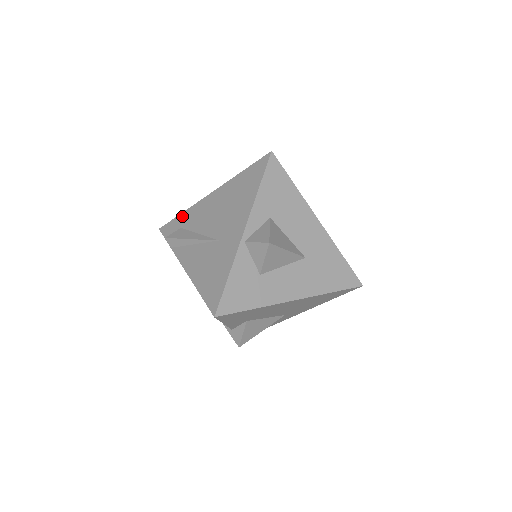
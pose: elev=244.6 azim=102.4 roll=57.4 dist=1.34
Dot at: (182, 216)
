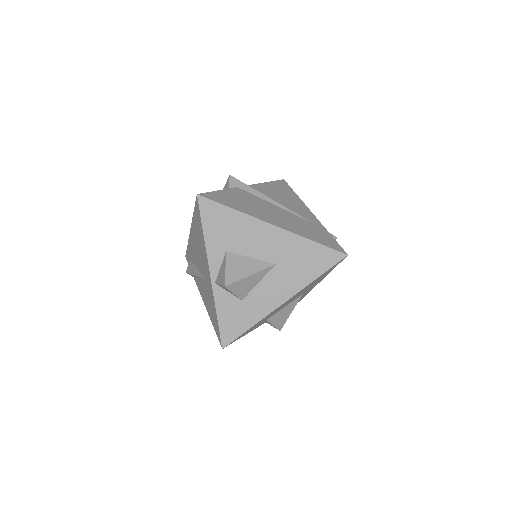
Dot at: (188, 248)
